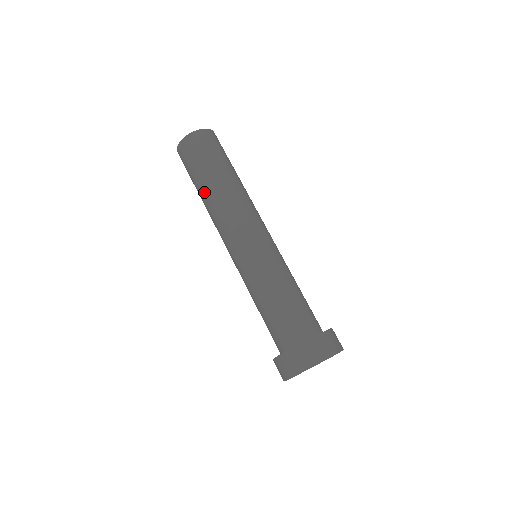
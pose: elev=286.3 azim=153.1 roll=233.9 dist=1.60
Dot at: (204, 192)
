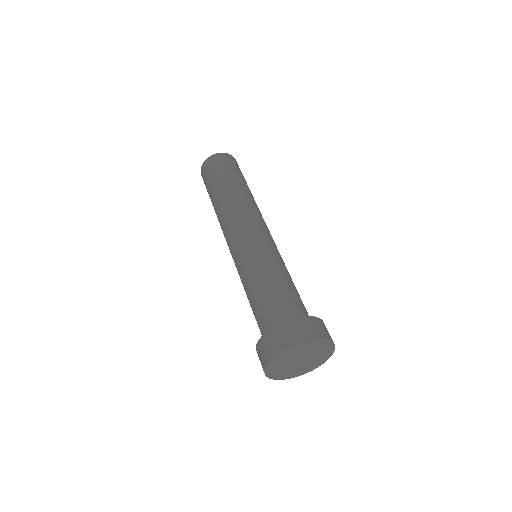
Dot at: occluded
